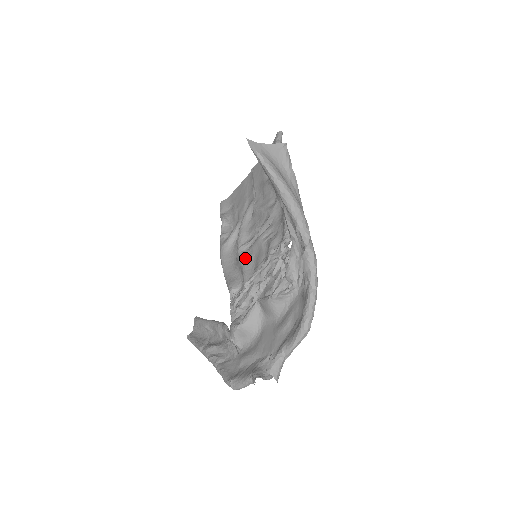
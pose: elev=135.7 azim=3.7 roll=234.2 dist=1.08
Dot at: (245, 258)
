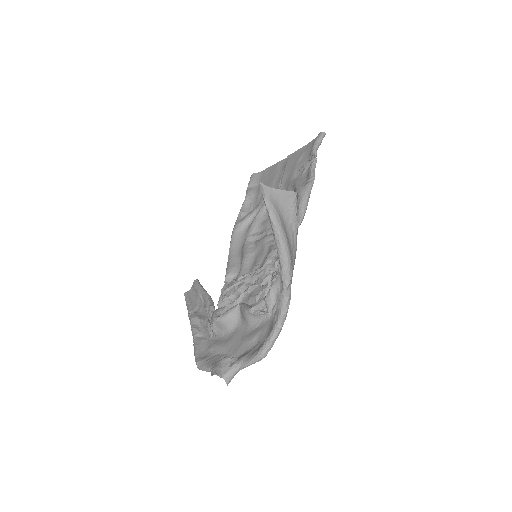
Dot at: (248, 250)
